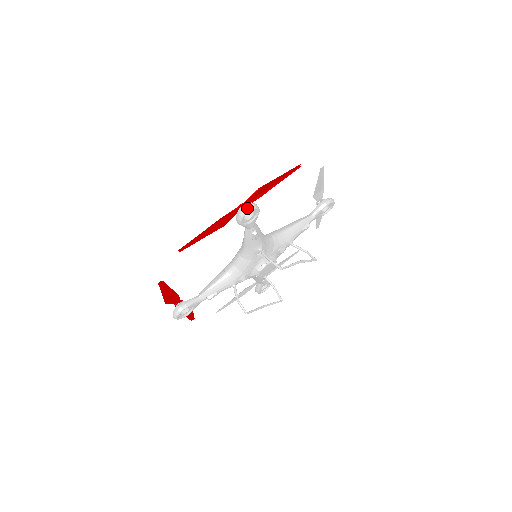
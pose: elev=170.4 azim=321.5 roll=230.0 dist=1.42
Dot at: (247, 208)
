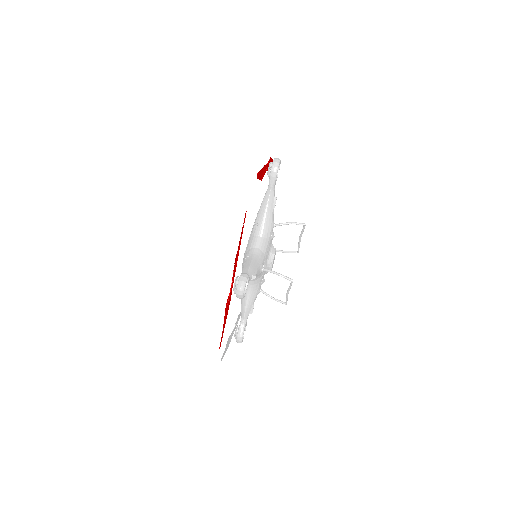
Dot at: occluded
